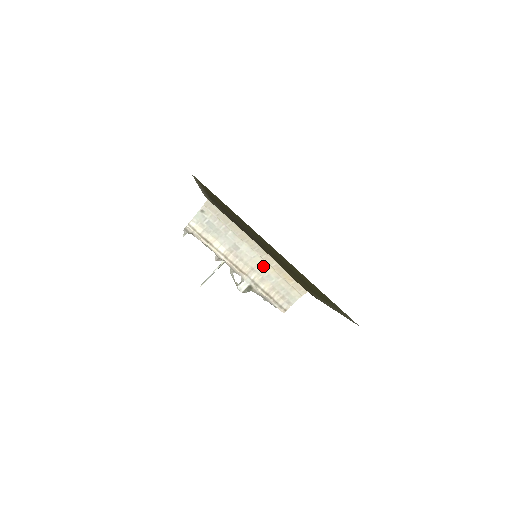
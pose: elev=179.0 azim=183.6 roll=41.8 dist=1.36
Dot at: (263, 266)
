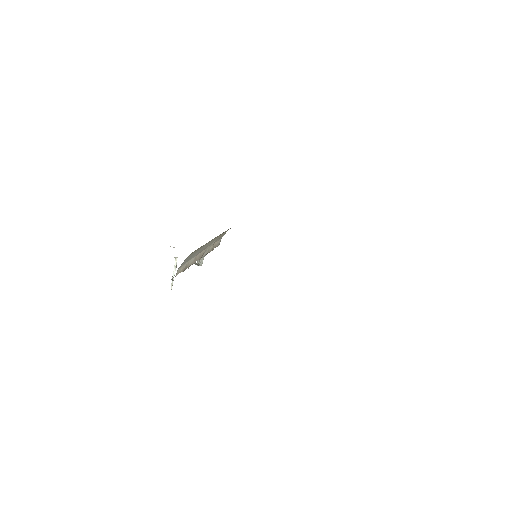
Dot at: occluded
